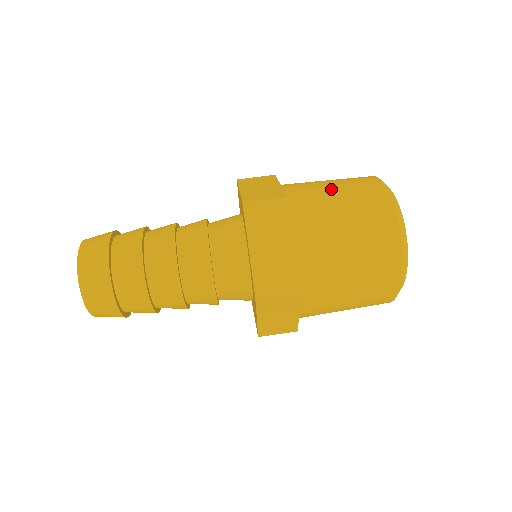
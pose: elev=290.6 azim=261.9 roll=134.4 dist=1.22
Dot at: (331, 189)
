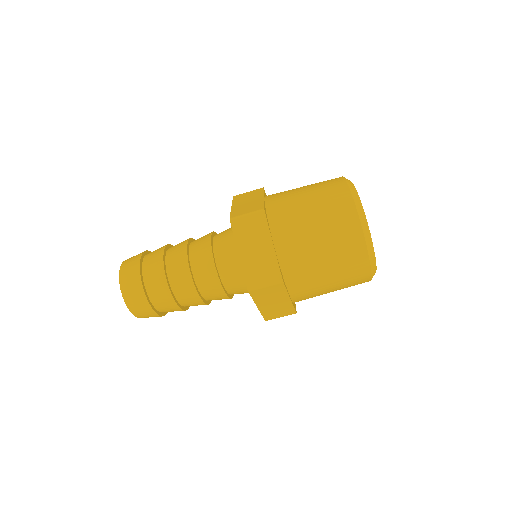
Dot at: (303, 195)
